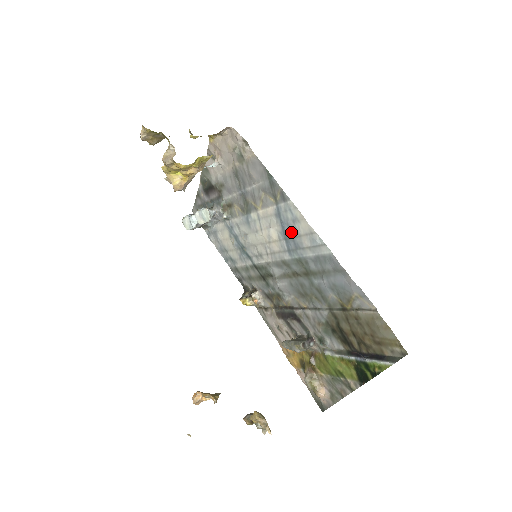
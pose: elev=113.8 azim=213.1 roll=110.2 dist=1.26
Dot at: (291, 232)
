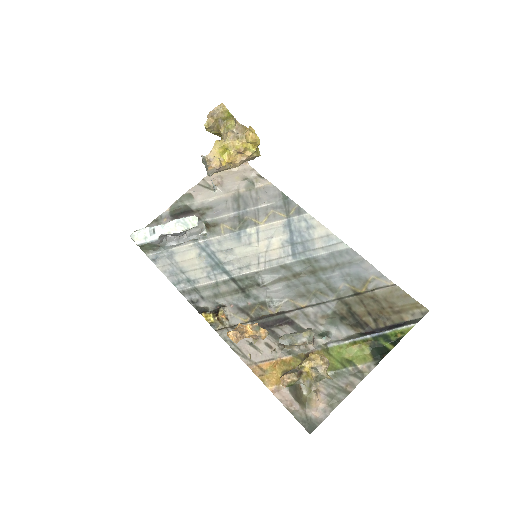
Dot at: (302, 237)
